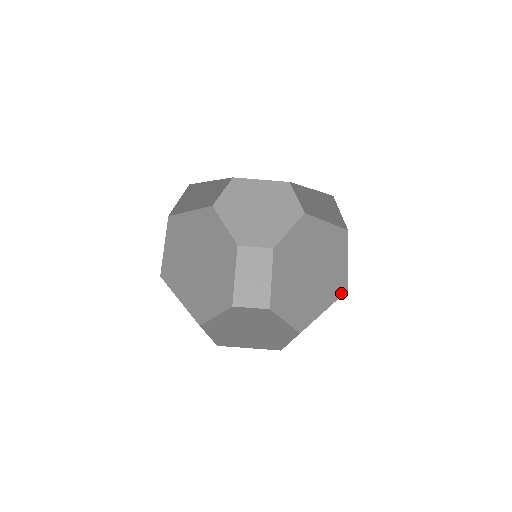
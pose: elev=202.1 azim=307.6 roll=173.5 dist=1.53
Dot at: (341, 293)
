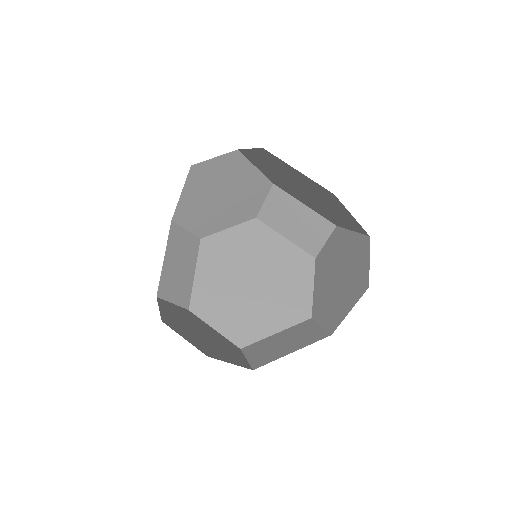
Dot at: (304, 318)
